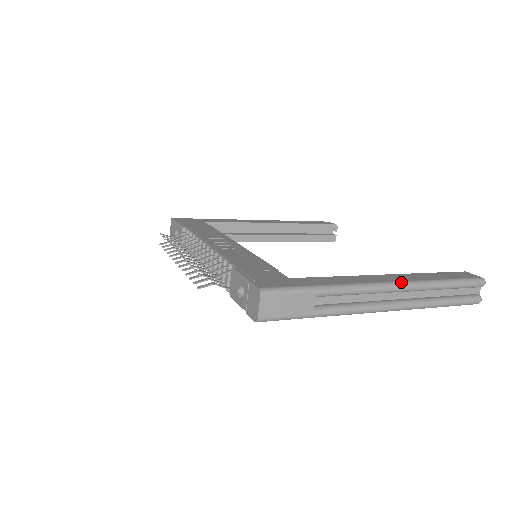
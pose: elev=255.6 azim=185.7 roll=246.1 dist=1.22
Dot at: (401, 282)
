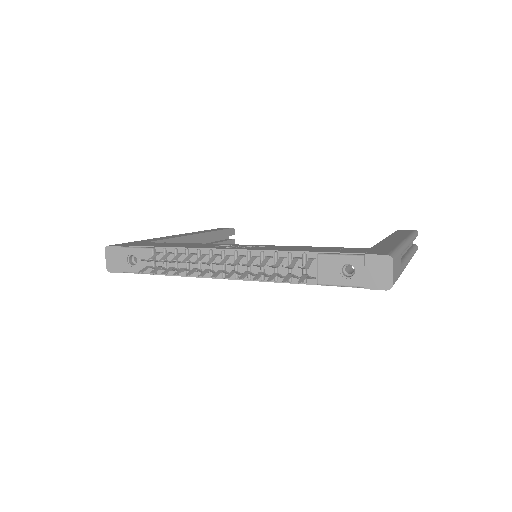
Dot at: (408, 238)
